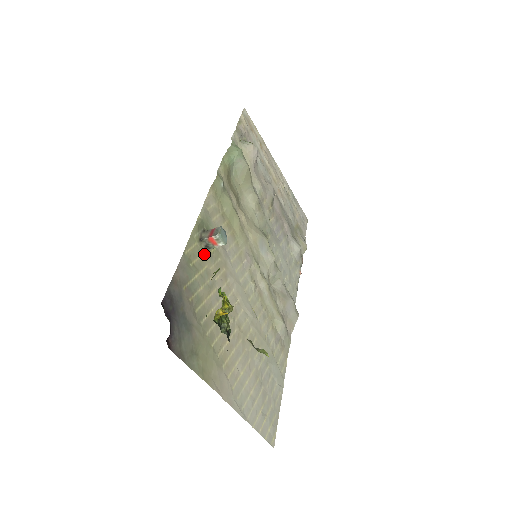
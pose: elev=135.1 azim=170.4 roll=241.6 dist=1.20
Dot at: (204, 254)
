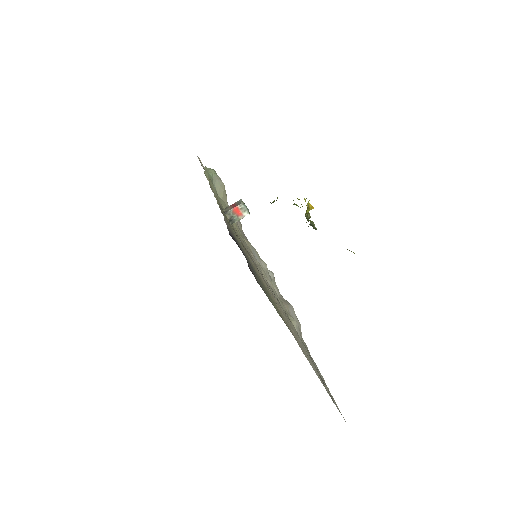
Dot at: (231, 226)
